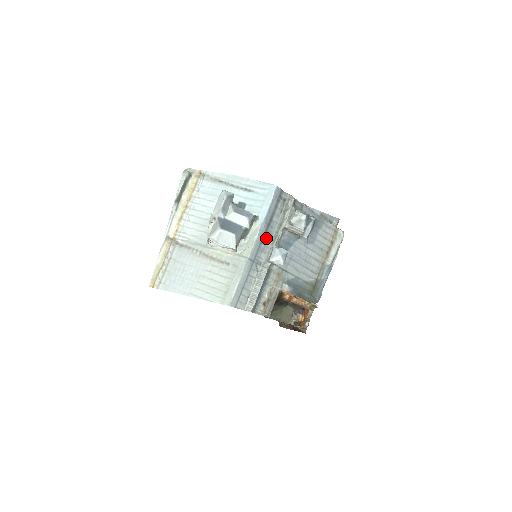
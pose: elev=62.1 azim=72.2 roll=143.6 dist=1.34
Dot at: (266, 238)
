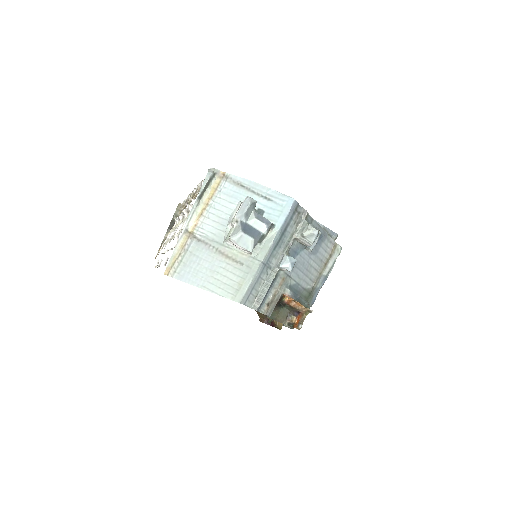
Dot at: (279, 245)
